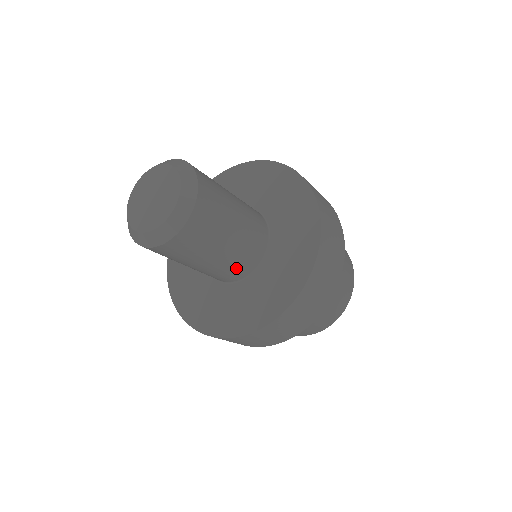
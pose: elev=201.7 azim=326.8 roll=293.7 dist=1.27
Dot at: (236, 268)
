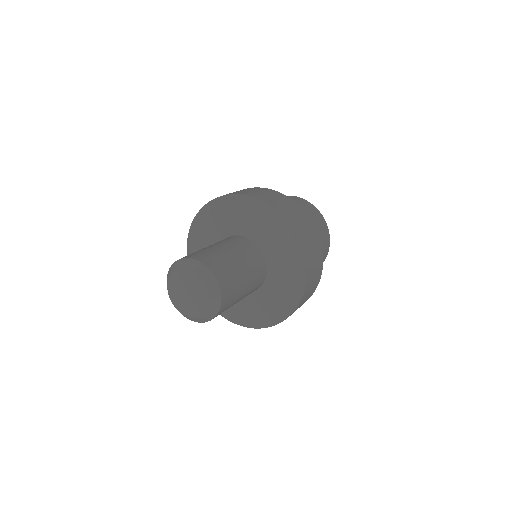
Dot at: occluded
